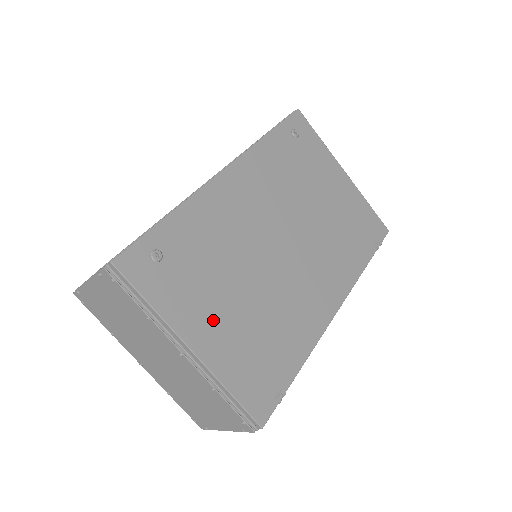
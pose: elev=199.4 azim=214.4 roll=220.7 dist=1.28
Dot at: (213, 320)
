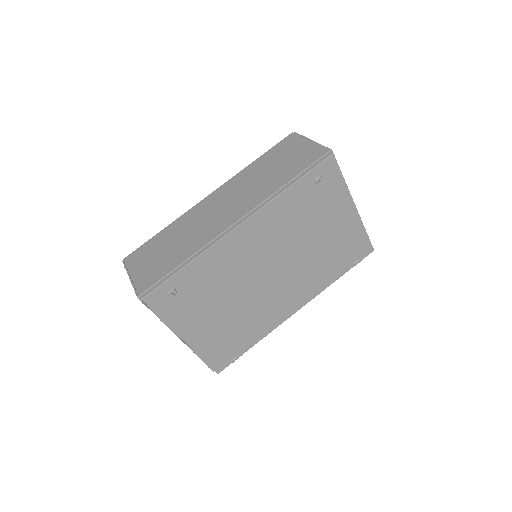
Dot at: (202, 324)
